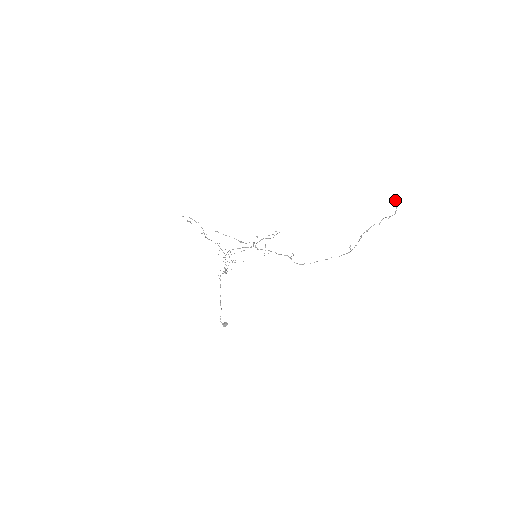
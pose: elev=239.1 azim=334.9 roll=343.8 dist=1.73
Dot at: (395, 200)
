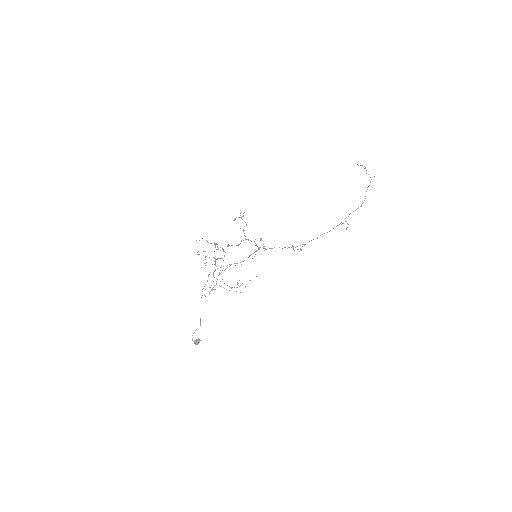
Dot at: occluded
